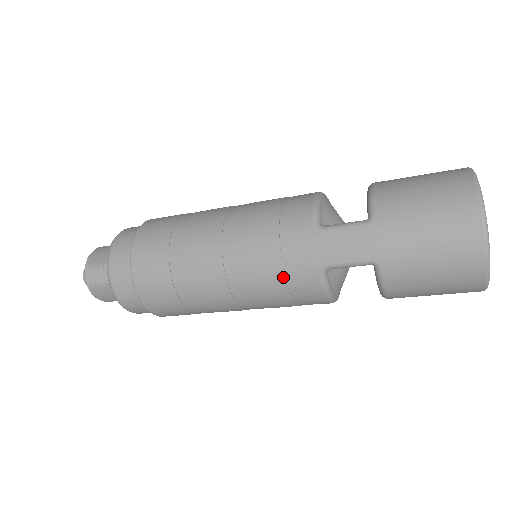
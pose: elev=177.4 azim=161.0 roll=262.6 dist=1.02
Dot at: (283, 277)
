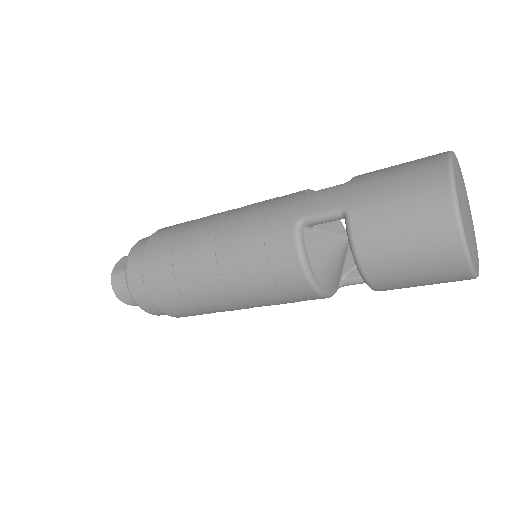
Dot at: (262, 233)
